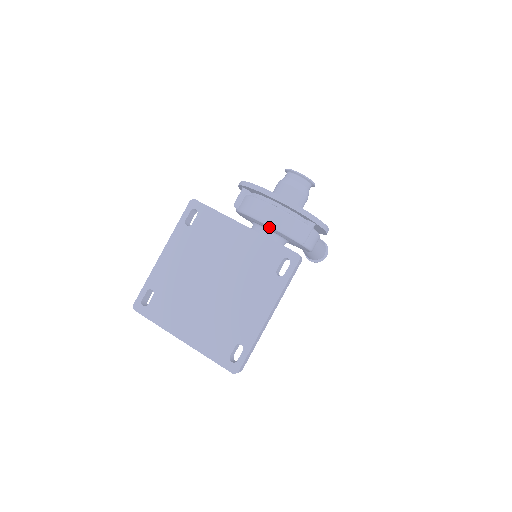
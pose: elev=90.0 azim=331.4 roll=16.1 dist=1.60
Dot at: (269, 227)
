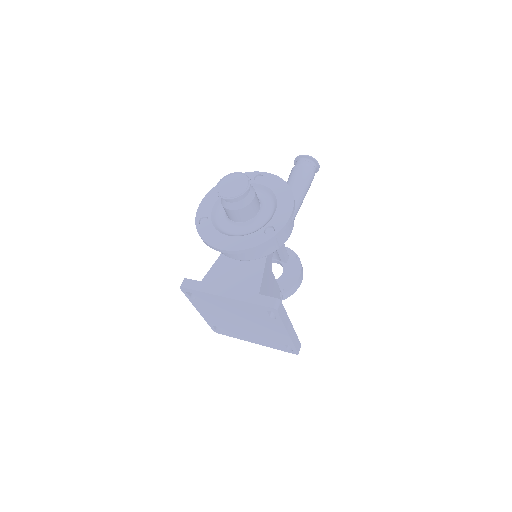
Dot at: occluded
